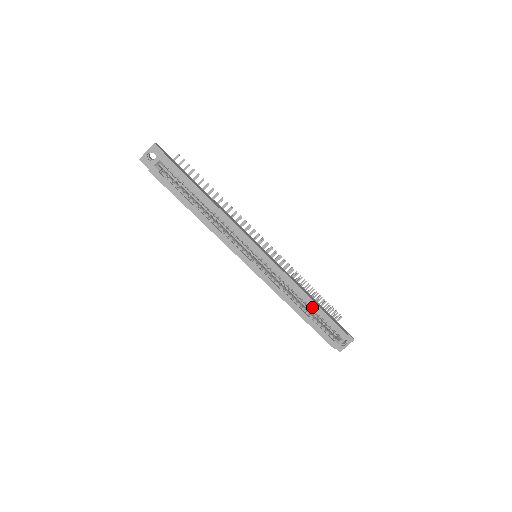
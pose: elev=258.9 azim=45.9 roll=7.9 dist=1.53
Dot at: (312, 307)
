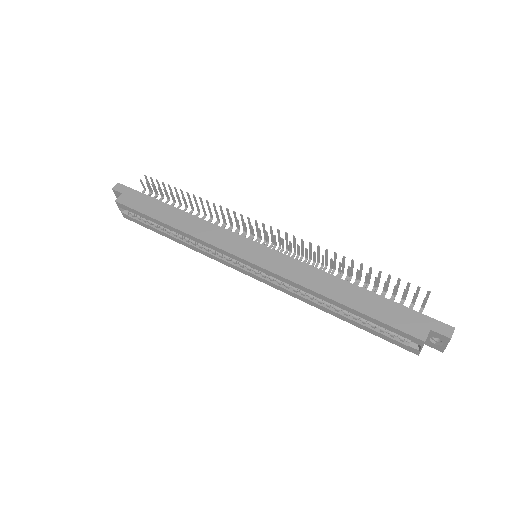
Dot at: (343, 309)
